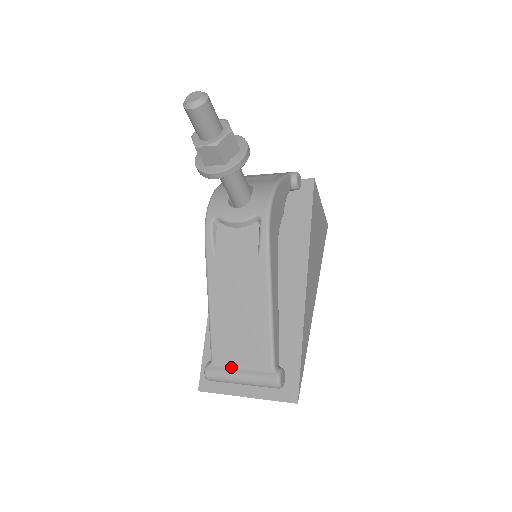
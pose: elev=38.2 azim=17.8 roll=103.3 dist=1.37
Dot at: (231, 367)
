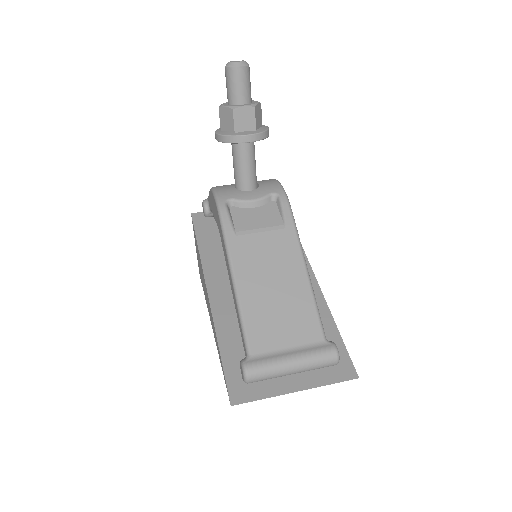
Dot at: (276, 353)
